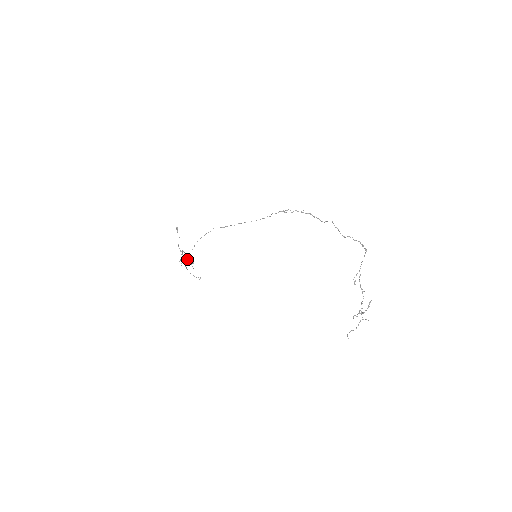
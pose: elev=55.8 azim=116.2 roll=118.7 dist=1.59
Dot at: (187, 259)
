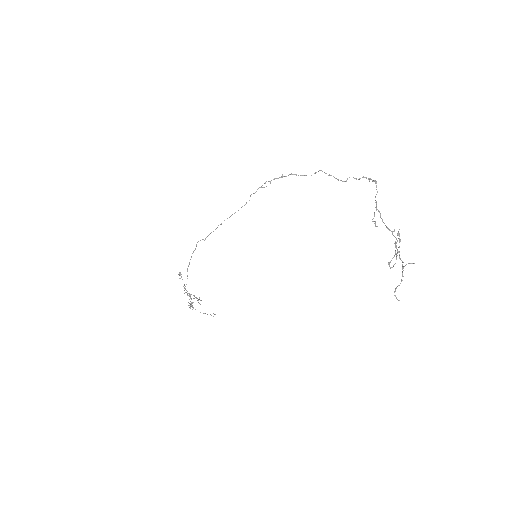
Dot at: occluded
